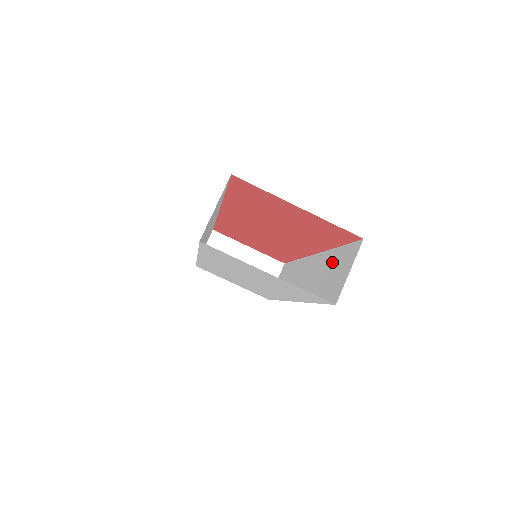
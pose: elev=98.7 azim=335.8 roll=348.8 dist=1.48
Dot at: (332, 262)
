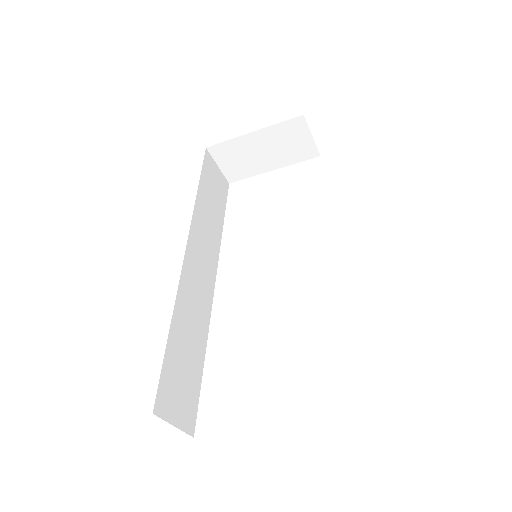
Dot at: occluded
